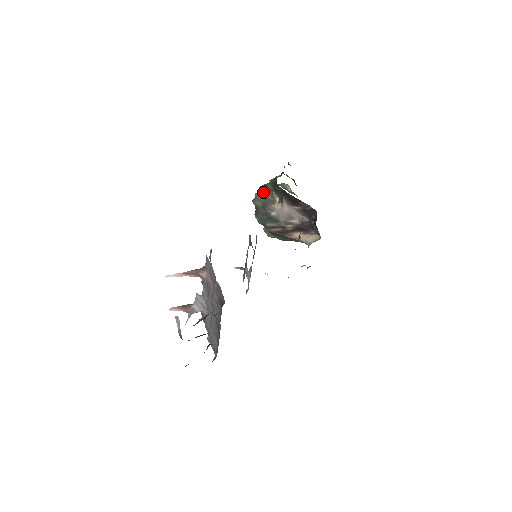
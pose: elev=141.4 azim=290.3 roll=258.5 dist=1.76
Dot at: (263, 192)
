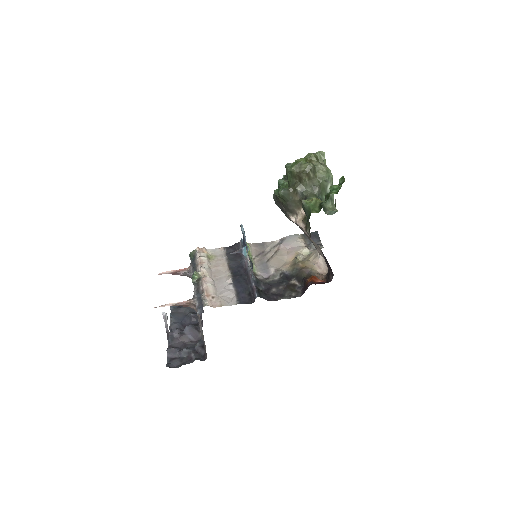
Dot at: (293, 179)
